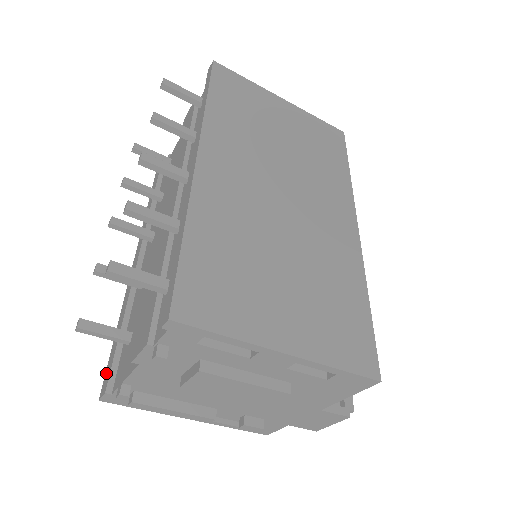
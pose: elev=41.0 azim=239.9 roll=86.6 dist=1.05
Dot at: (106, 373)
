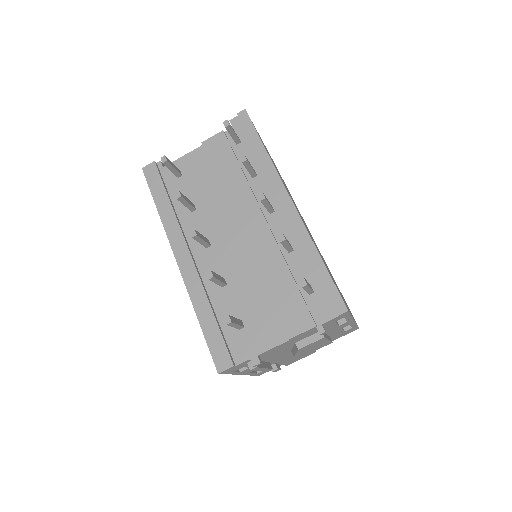
Dot at: (215, 353)
